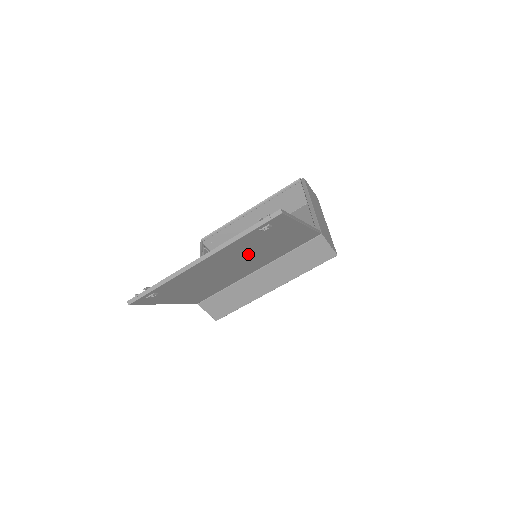
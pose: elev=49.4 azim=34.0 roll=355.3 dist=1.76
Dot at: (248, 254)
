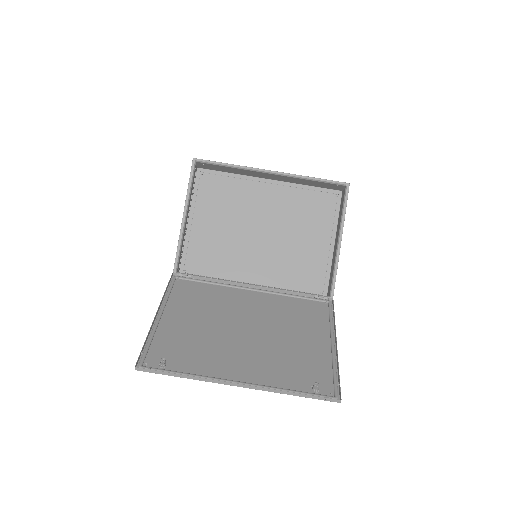
Dot at: (271, 342)
